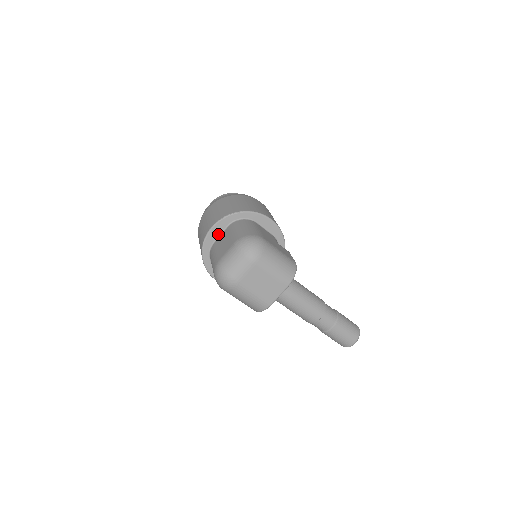
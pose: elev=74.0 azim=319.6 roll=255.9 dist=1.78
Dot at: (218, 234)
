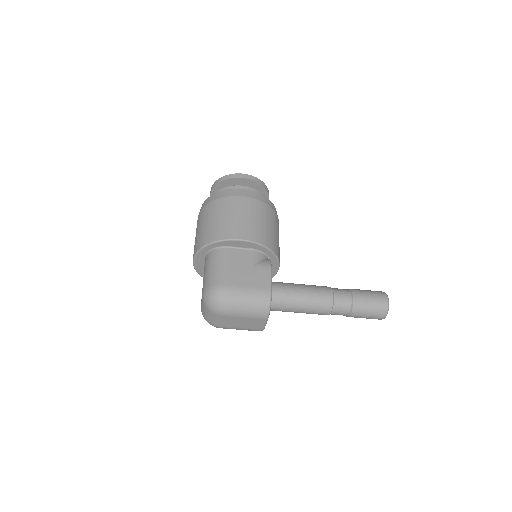
Dot at: (202, 263)
